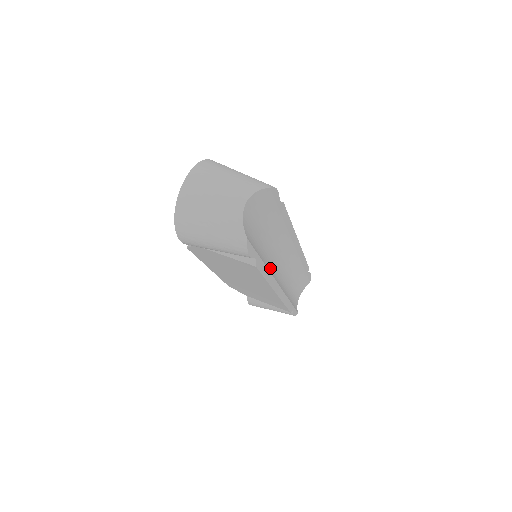
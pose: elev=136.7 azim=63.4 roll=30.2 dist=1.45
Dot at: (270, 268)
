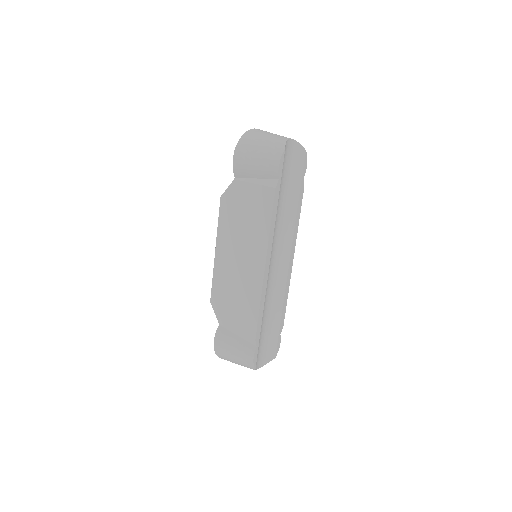
Dot at: (274, 231)
